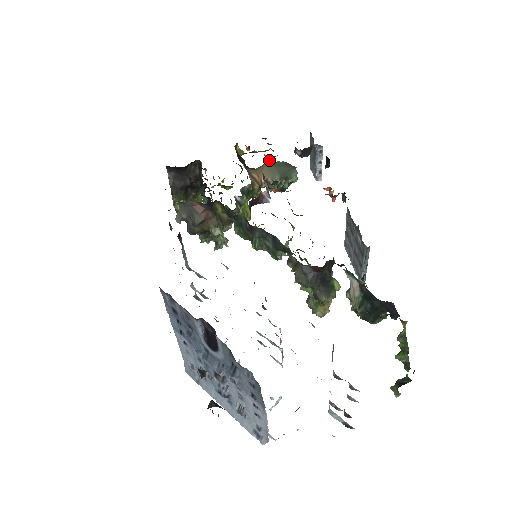
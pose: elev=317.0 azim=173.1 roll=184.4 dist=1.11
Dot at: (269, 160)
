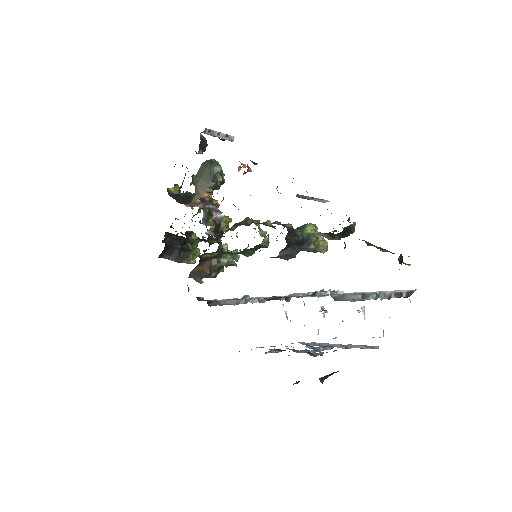
Dot at: (193, 181)
